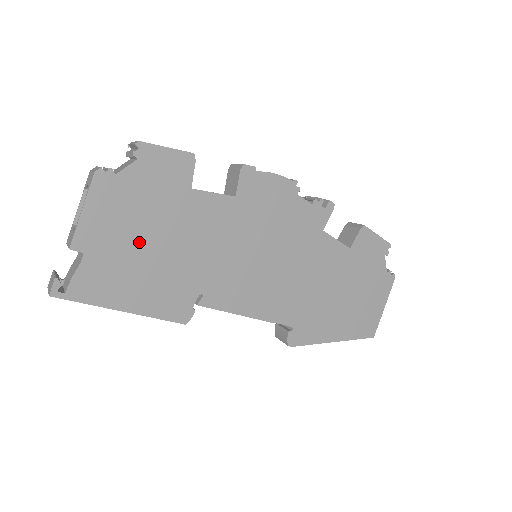
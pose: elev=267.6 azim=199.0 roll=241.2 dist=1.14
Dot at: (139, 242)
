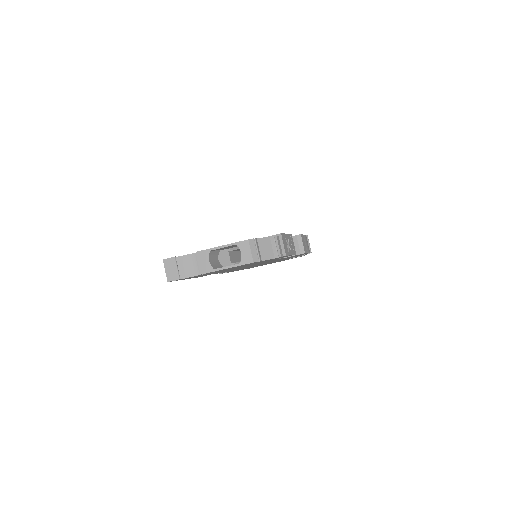
Dot at: (228, 269)
